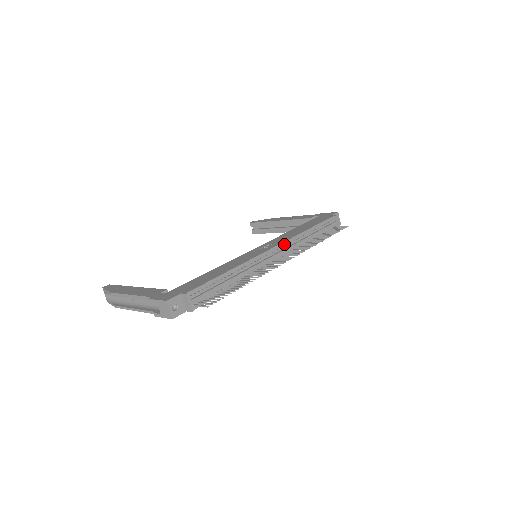
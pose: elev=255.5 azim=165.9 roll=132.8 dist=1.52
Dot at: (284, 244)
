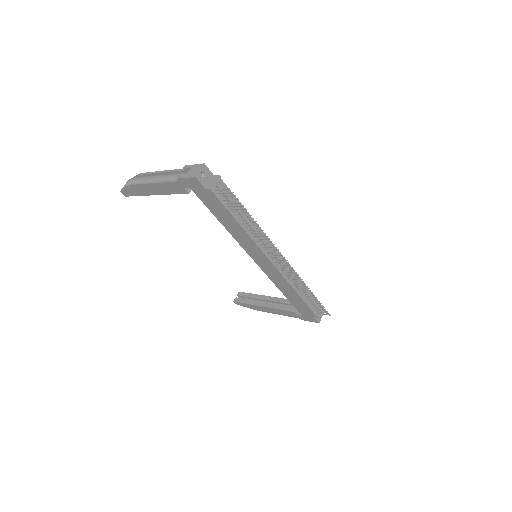
Dot at: occluded
